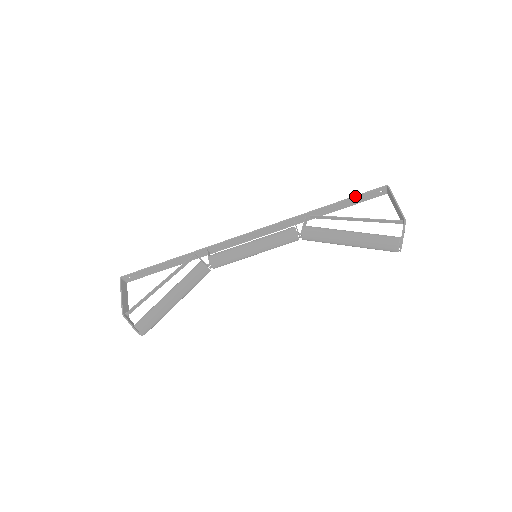
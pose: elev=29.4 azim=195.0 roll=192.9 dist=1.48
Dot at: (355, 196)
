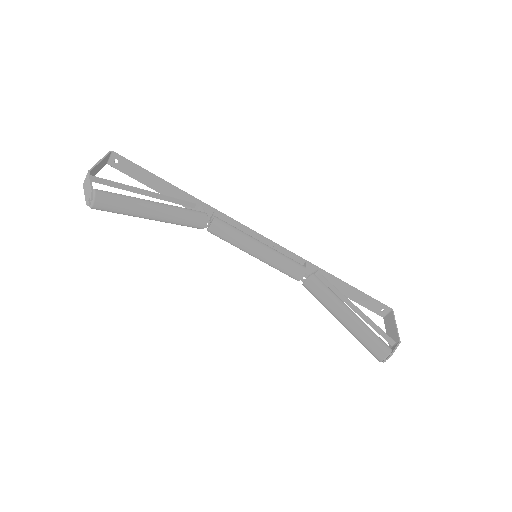
Dot at: occluded
